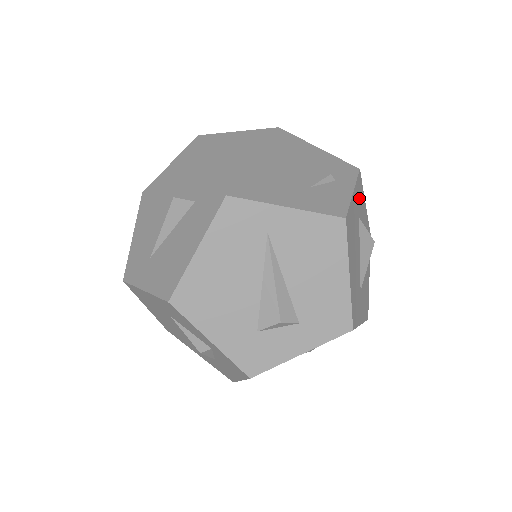
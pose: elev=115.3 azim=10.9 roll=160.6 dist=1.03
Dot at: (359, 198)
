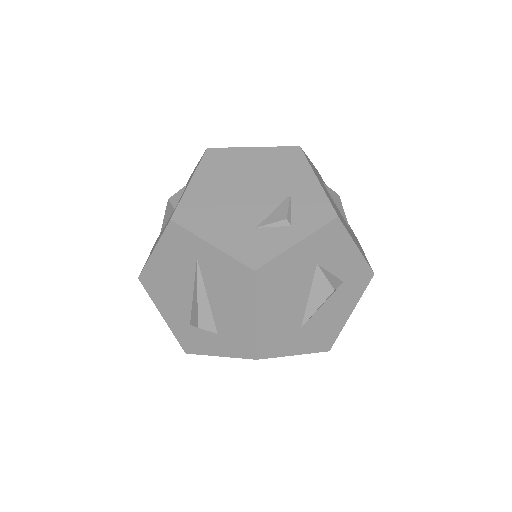
Dot at: (325, 245)
